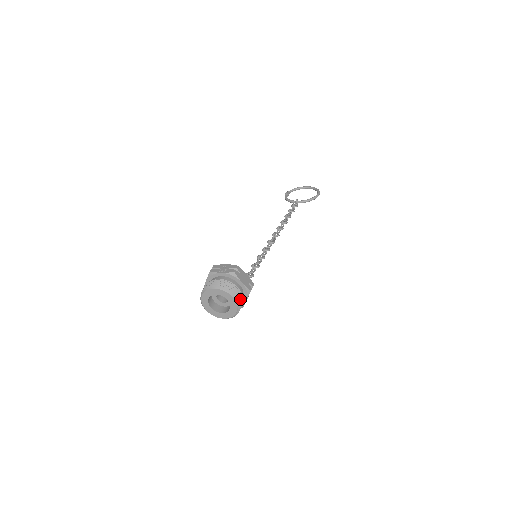
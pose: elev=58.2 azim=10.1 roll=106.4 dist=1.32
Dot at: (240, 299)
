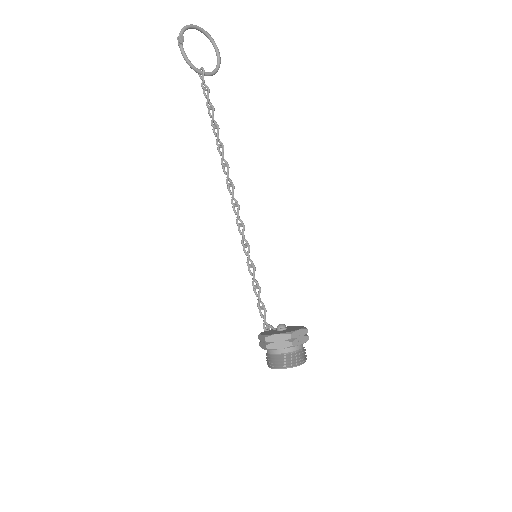
Dot at: occluded
